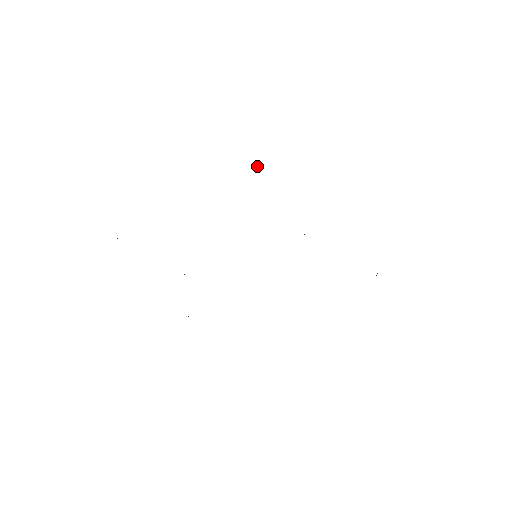
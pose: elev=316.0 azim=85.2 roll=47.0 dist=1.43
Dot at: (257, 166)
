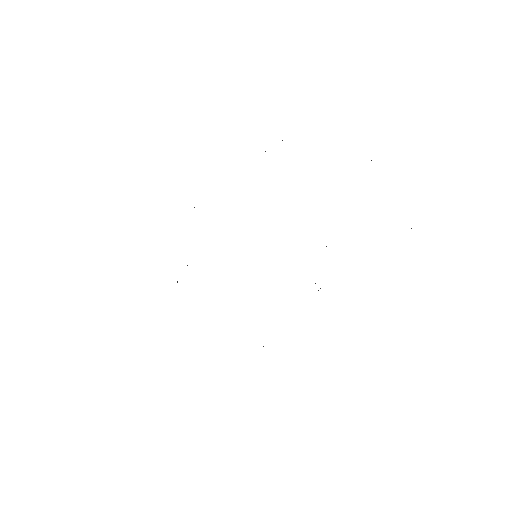
Dot at: occluded
